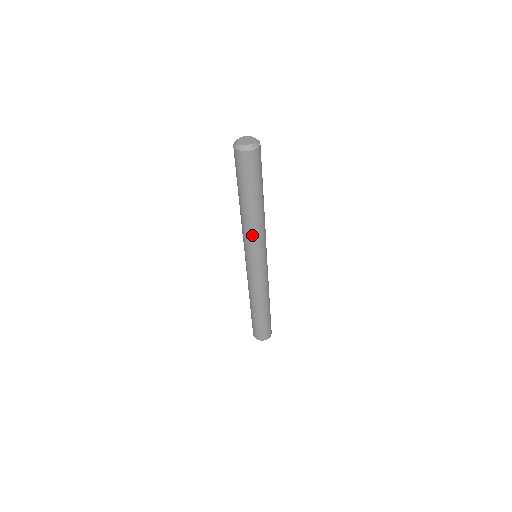
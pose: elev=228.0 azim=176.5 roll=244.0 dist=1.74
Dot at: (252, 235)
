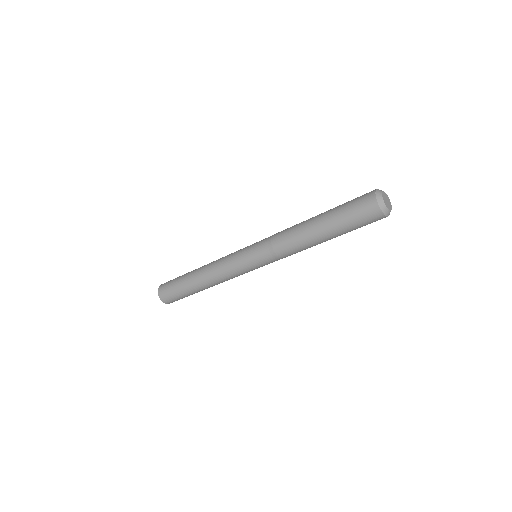
Dot at: (288, 253)
